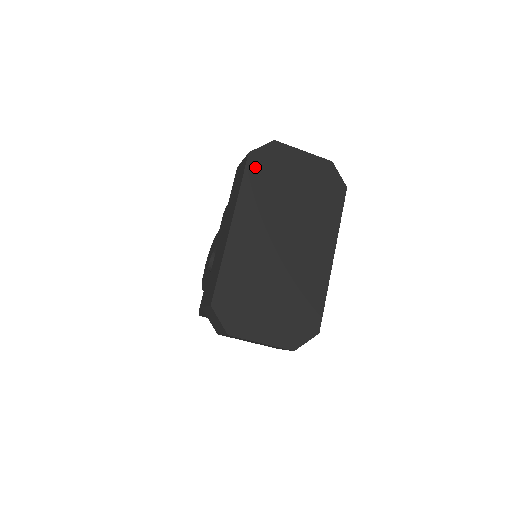
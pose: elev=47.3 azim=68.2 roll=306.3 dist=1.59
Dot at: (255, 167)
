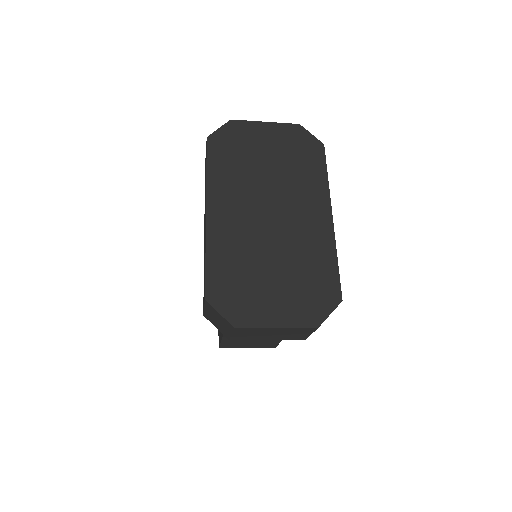
Dot at: (217, 149)
